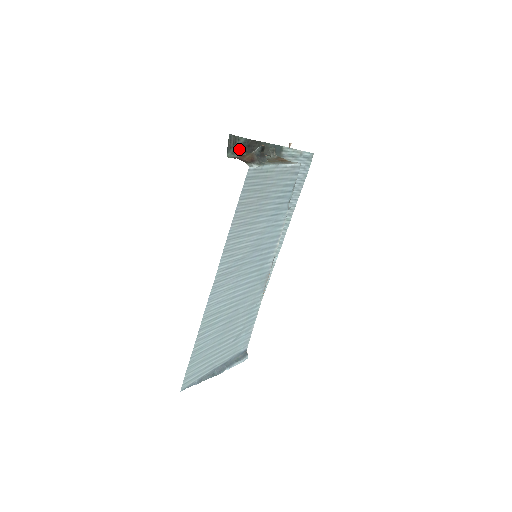
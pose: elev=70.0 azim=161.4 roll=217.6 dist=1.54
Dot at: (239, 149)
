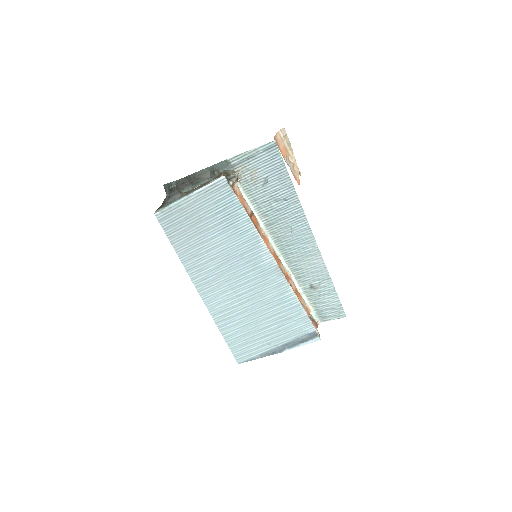
Dot at: occluded
